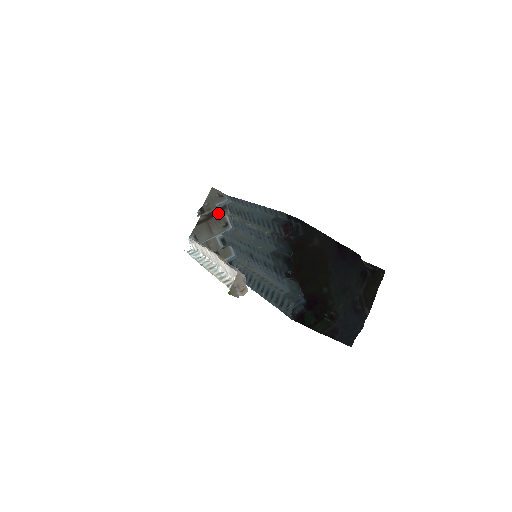
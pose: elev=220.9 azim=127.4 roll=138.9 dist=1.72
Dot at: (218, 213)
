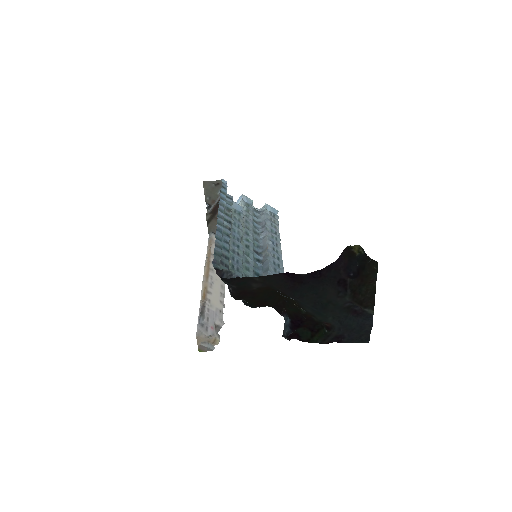
Dot at: occluded
